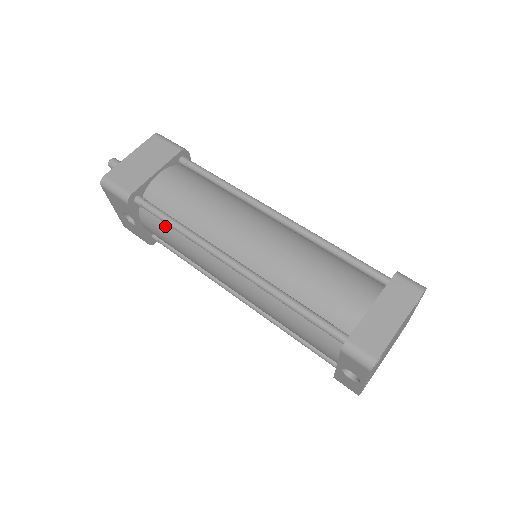
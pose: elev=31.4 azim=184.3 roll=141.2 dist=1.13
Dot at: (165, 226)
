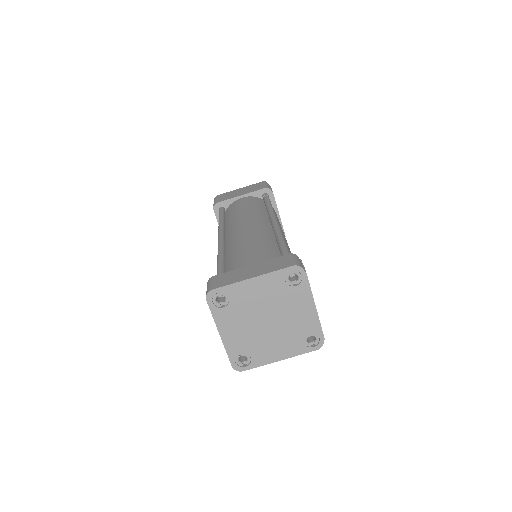
Dot at: occluded
